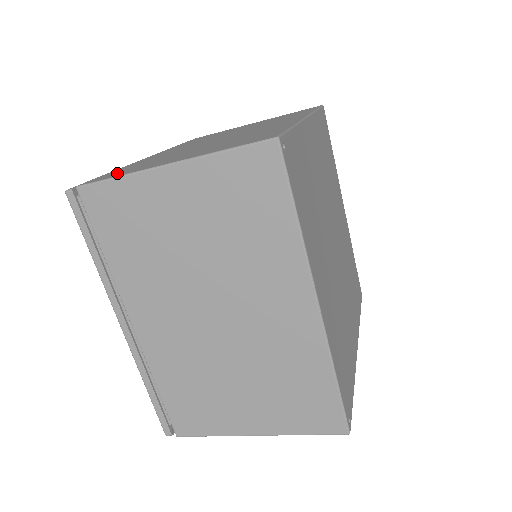
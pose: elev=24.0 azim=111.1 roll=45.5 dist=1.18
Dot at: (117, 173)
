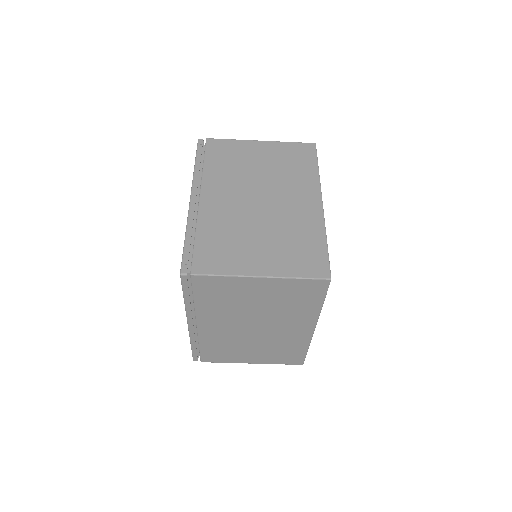
Dot at: (213, 260)
